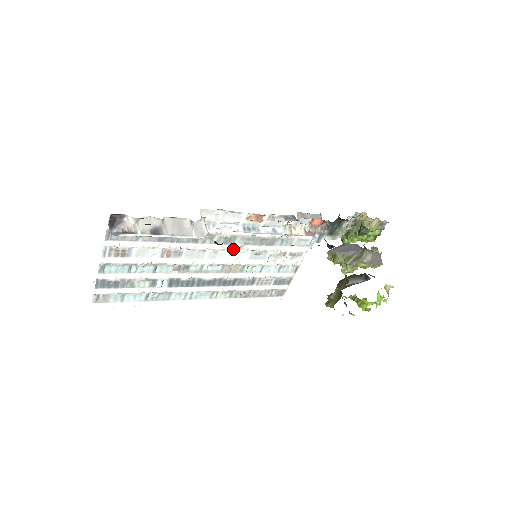
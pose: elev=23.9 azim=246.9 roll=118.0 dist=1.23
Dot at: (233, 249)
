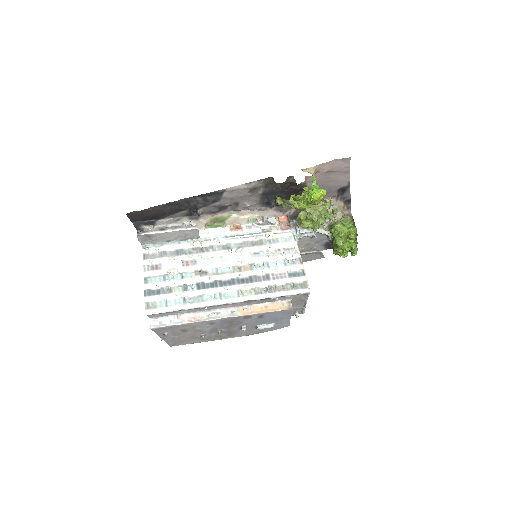
Dot at: (233, 253)
